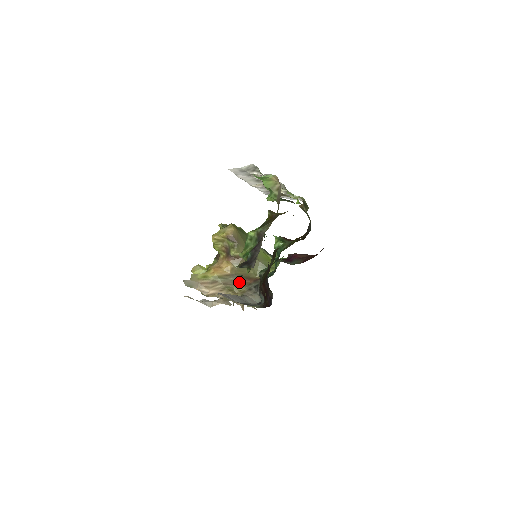
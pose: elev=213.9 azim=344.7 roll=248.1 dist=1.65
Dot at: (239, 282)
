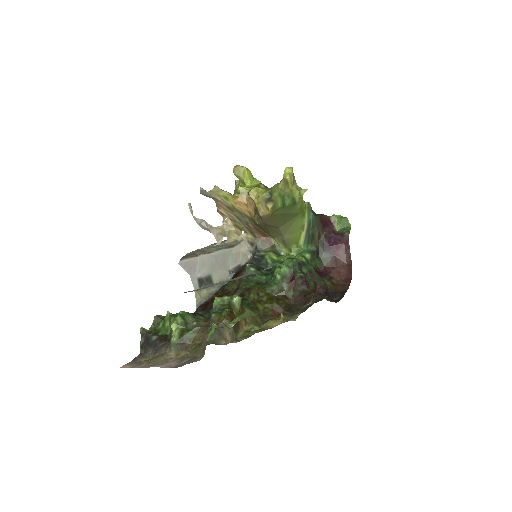
Dot at: (252, 228)
